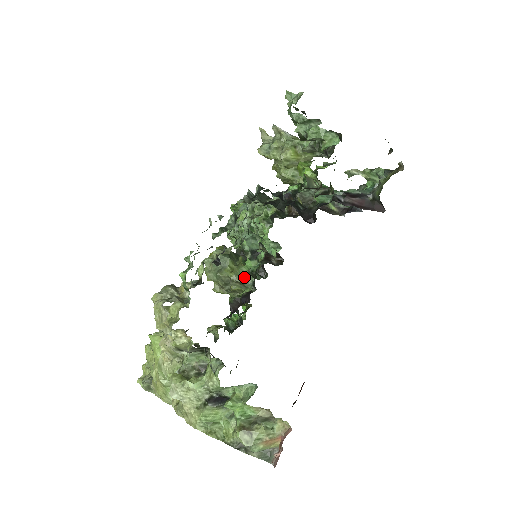
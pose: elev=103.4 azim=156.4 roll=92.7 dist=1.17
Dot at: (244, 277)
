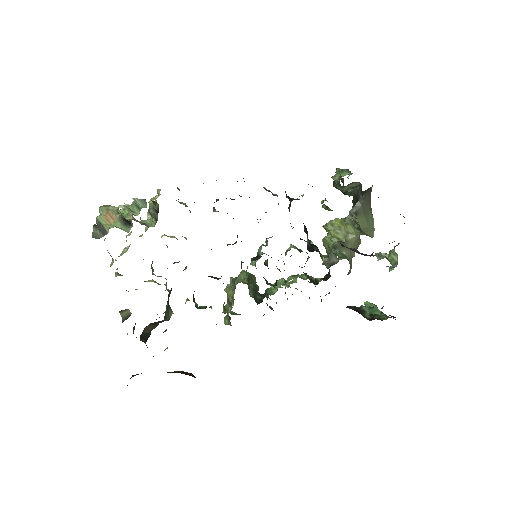
Dot at: (240, 277)
